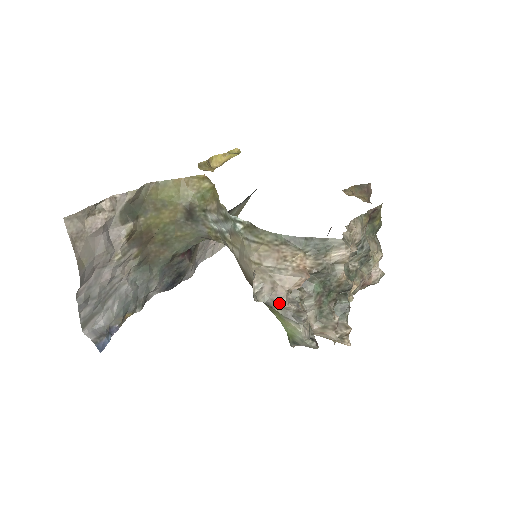
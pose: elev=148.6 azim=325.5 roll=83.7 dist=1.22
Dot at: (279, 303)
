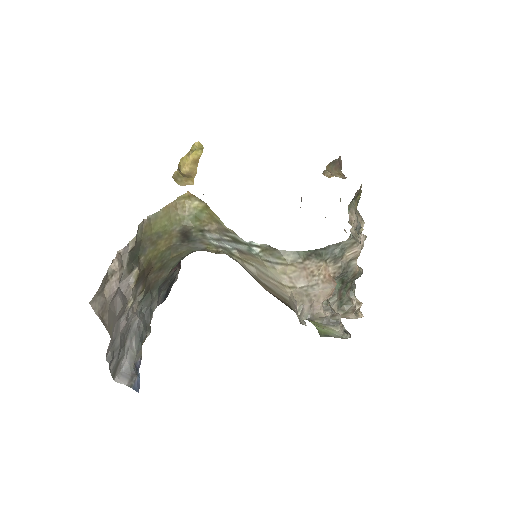
Dot at: (317, 315)
